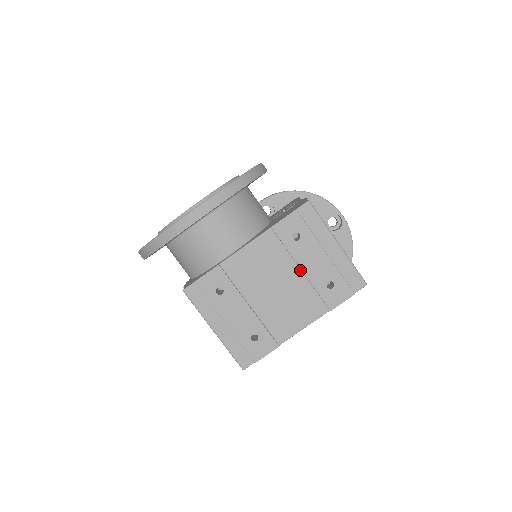
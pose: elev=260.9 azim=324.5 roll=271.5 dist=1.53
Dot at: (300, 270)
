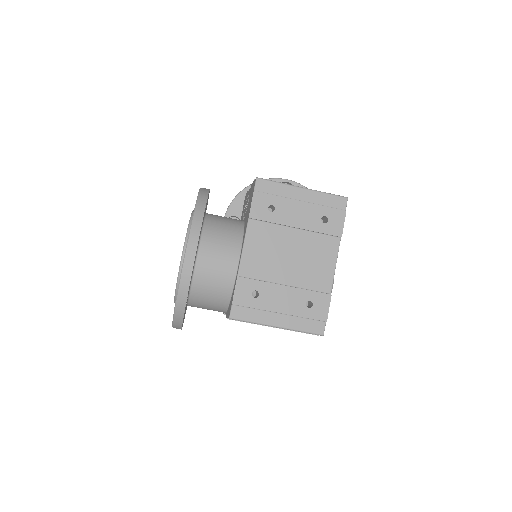
Dot at: (295, 229)
